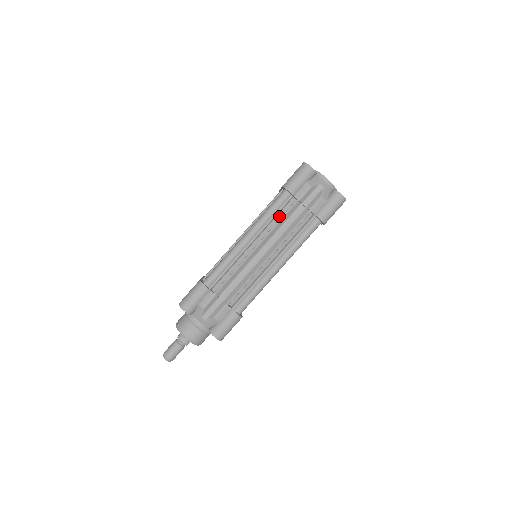
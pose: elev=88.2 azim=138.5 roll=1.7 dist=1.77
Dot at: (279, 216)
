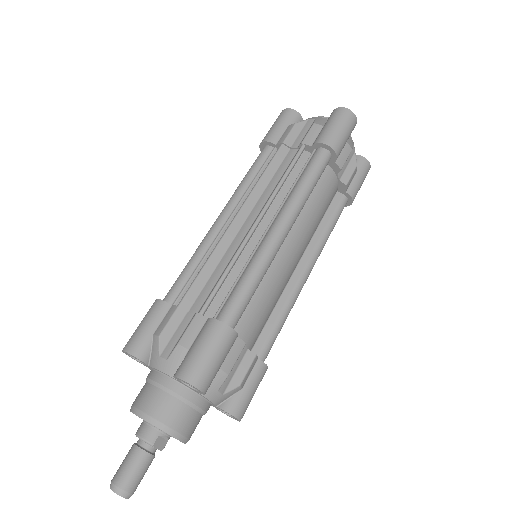
Dot at: occluded
